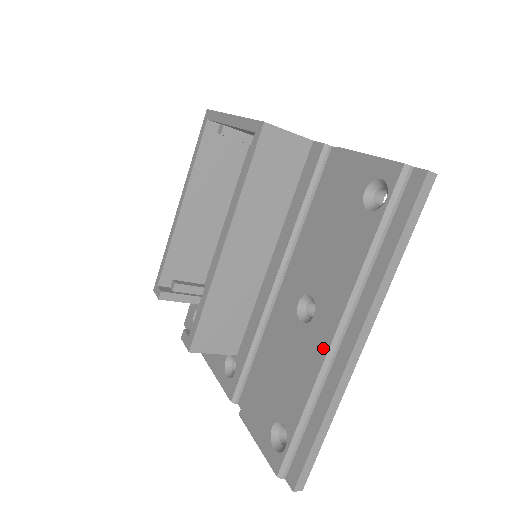
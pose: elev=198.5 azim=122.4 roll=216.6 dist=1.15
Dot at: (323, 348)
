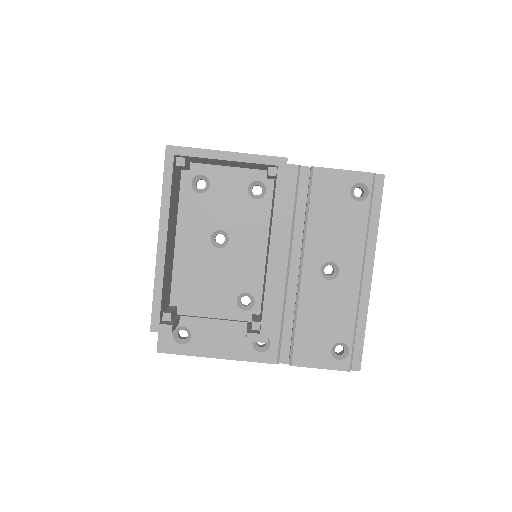
Dot at: (356, 285)
